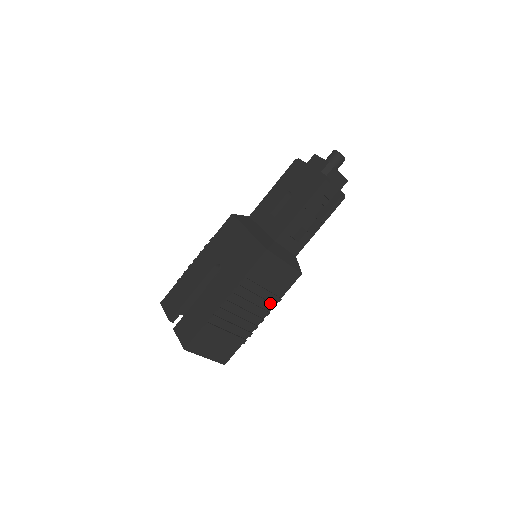
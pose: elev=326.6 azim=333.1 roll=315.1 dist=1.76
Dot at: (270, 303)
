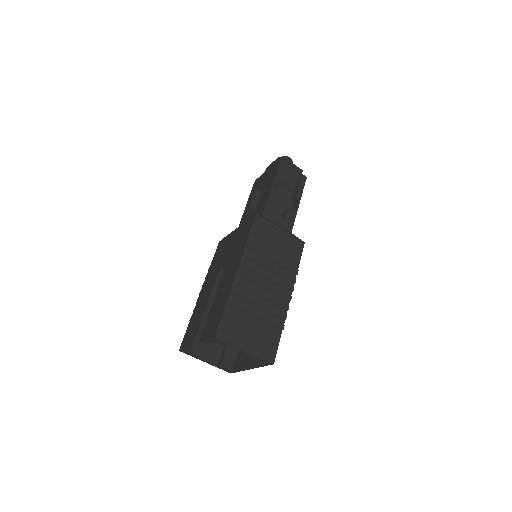
Dot at: (288, 275)
